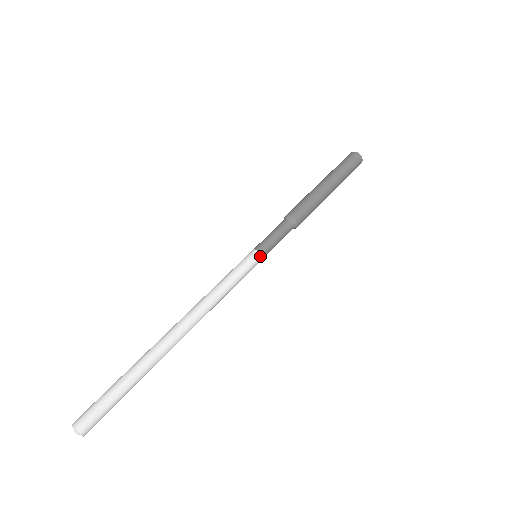
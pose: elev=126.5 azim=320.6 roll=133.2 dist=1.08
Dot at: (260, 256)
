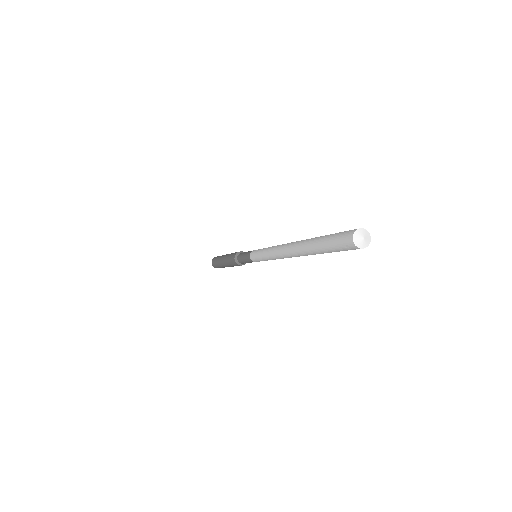
Dot at: occluded
